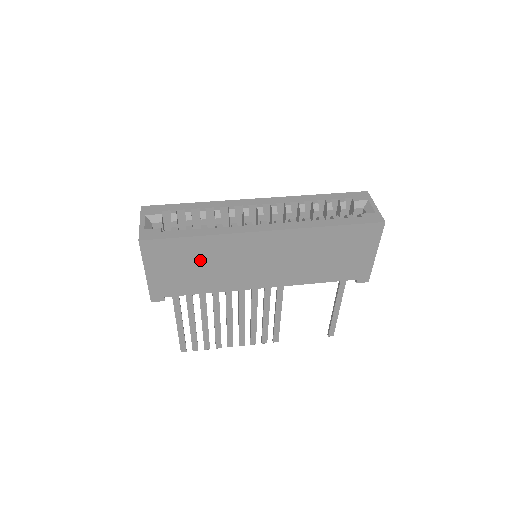
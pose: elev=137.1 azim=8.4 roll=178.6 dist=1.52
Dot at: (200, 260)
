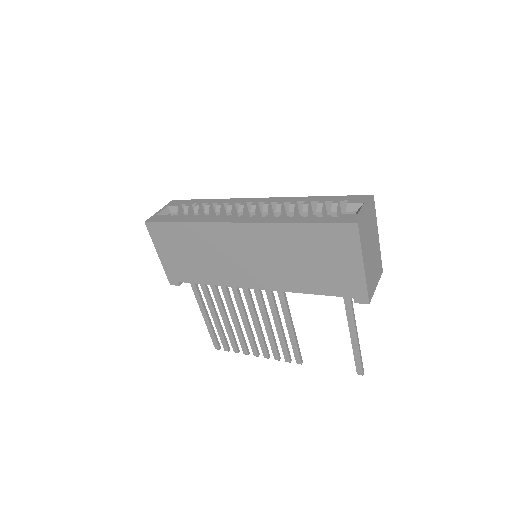
Dot at: (193, 247)
